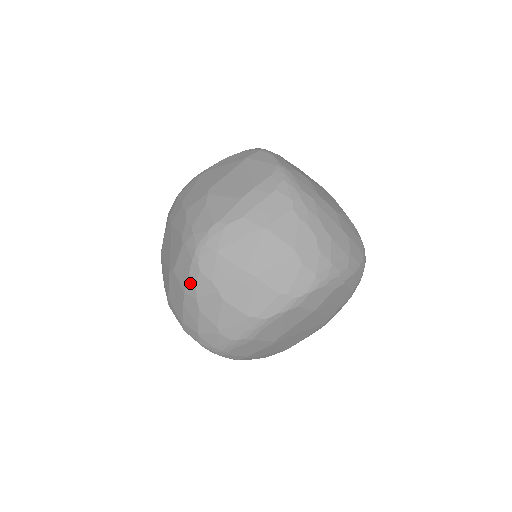
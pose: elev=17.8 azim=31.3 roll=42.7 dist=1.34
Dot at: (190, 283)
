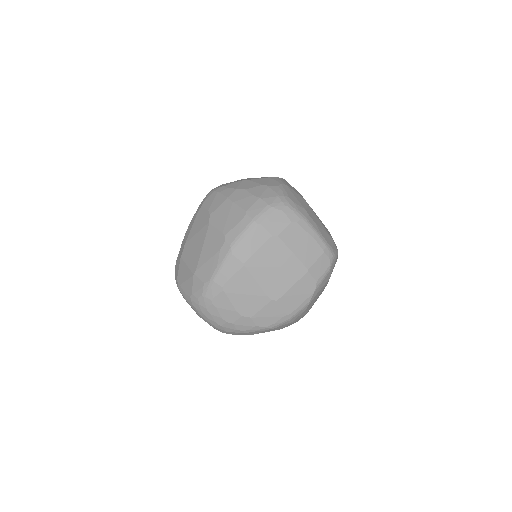
Dot at: (225, 192)
